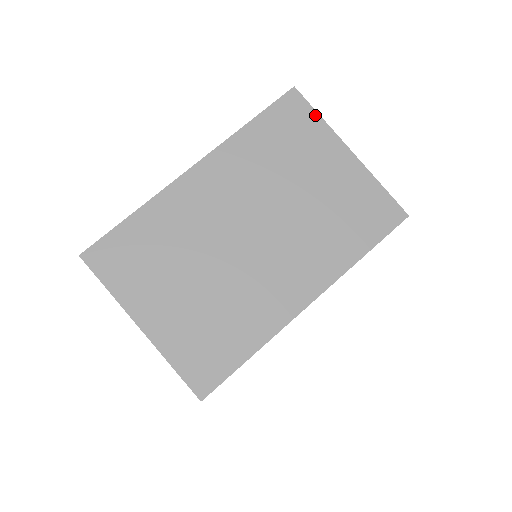
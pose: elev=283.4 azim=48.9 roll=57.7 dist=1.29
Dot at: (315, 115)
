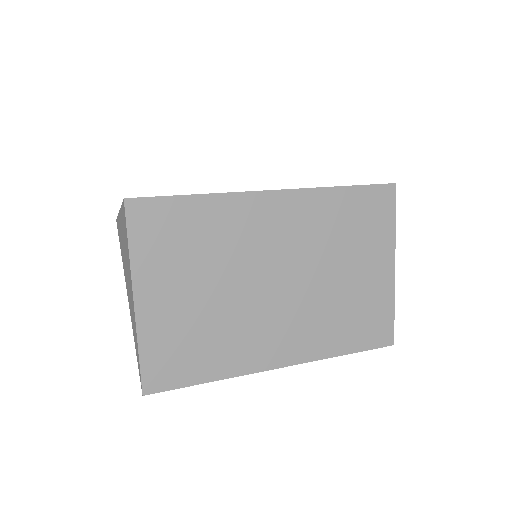
Dot at: occluded
